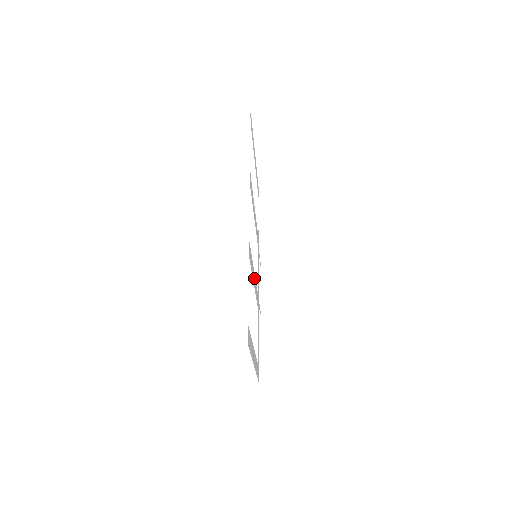
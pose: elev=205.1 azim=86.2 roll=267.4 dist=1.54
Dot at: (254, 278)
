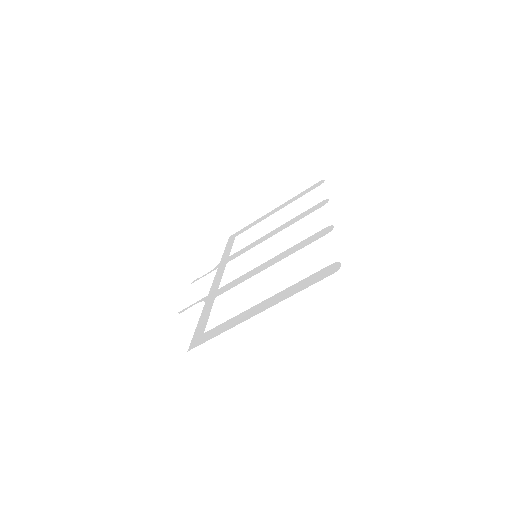
Dot at: (271, 261)
